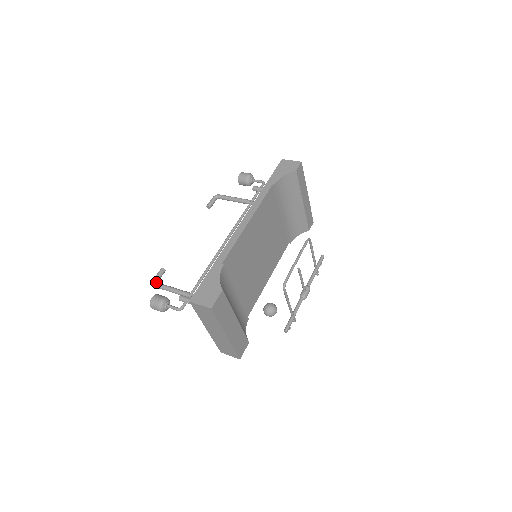
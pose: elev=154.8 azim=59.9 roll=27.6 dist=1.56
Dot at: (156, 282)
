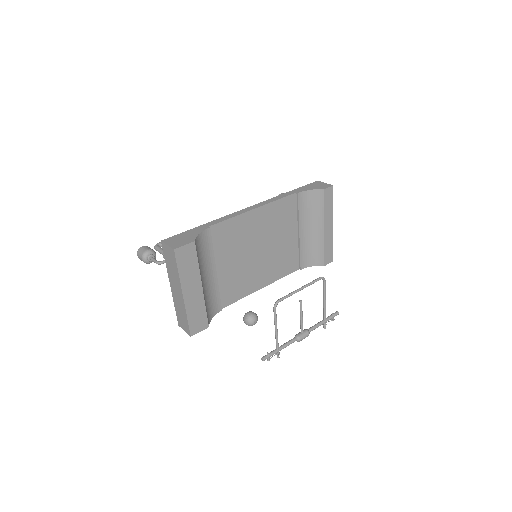
Dot at: (158, 245)
